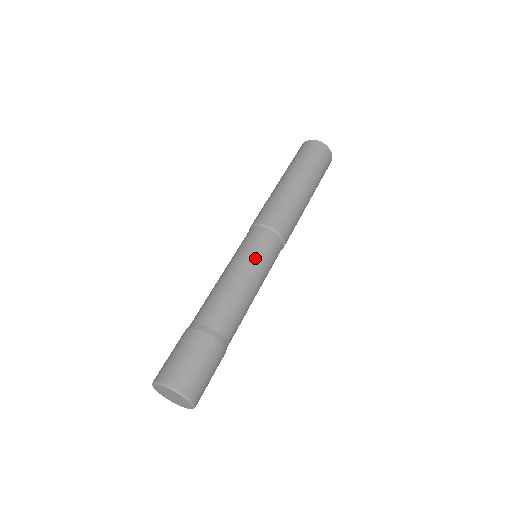
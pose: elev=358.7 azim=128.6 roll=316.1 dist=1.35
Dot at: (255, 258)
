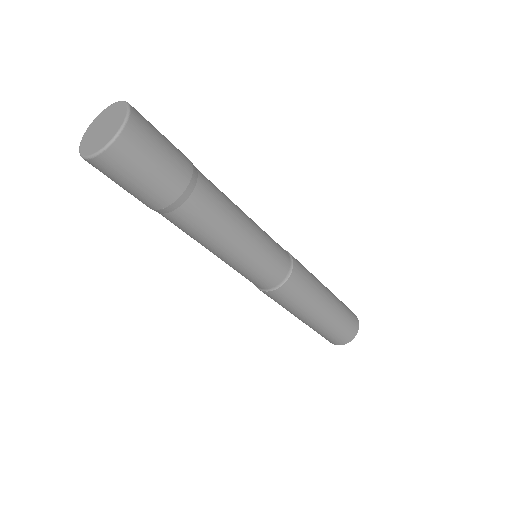
Dot at: occluded
